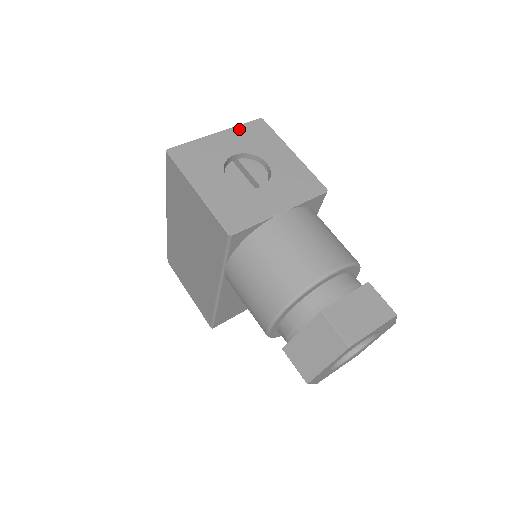
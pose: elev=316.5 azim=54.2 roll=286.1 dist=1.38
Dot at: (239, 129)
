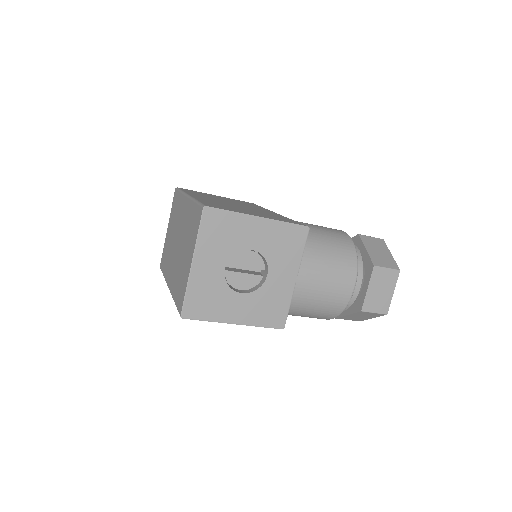
Dot at: (202, 240)
